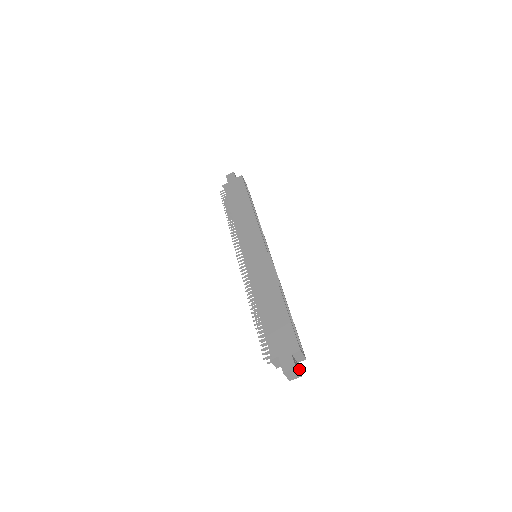
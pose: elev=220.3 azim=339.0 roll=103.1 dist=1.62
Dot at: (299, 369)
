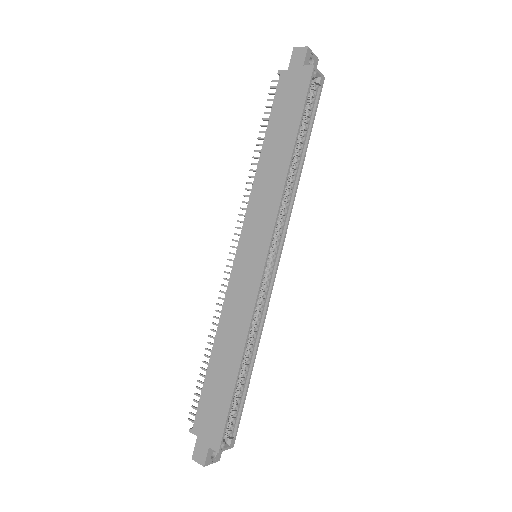
Dot at: (221, 452)
